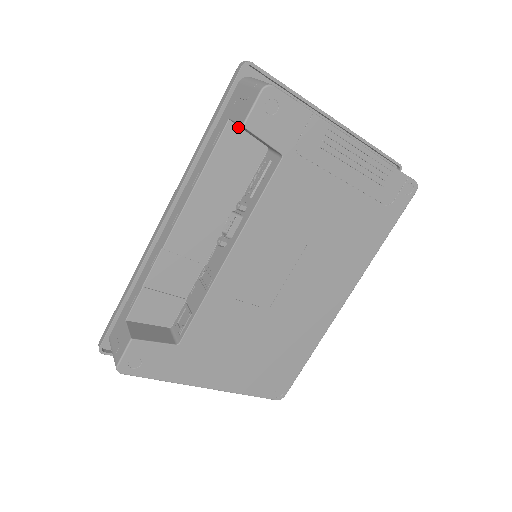
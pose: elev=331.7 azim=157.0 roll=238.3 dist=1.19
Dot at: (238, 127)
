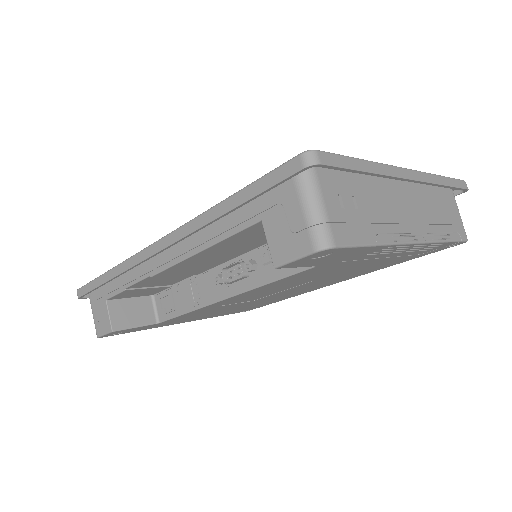
Dot at: occluded
